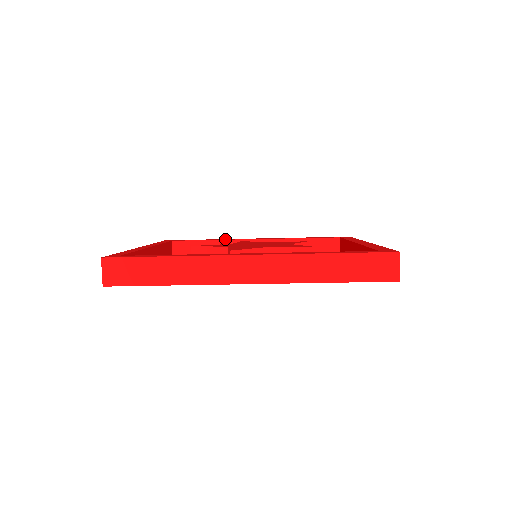
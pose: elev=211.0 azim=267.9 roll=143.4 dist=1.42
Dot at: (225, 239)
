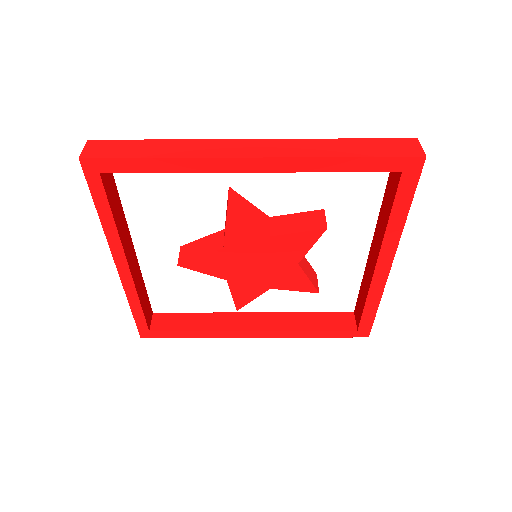
Dot at: (217, 314)
